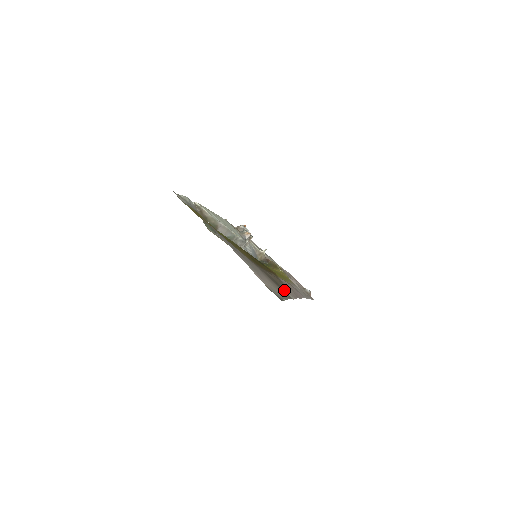
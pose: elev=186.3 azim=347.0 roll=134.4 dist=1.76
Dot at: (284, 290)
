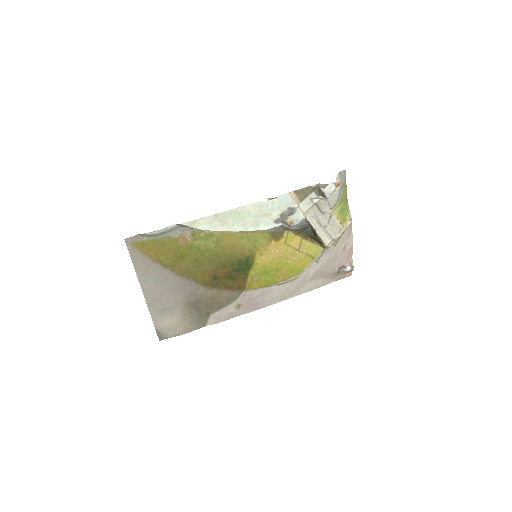
Dot at: (207, 316)
